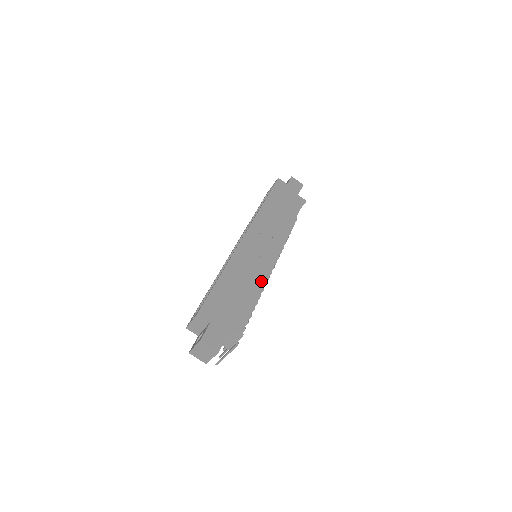
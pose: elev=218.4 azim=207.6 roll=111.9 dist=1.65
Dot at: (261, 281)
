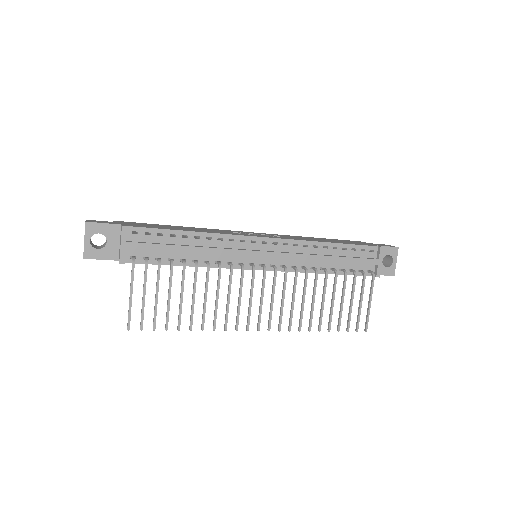
Dot at: (212, 232)
